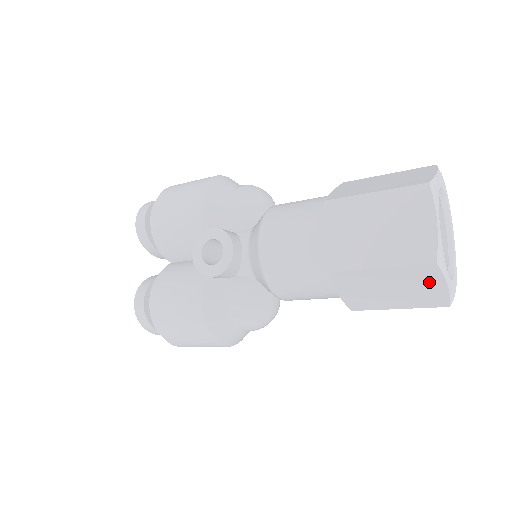
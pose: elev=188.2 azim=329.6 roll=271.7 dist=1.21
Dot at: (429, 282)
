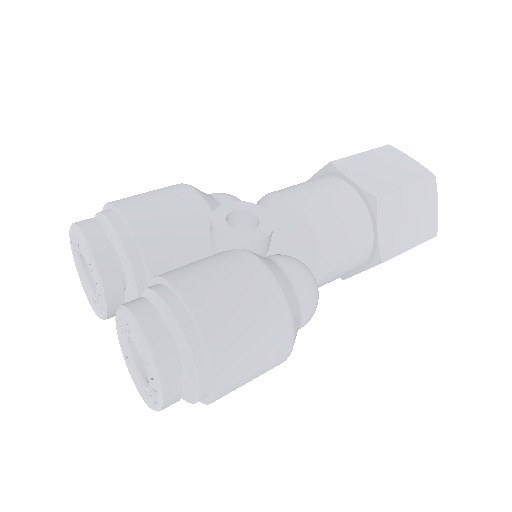
Dot at: (430, 202)
